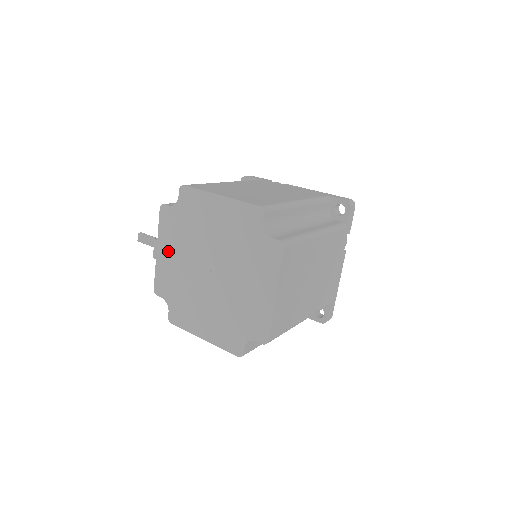
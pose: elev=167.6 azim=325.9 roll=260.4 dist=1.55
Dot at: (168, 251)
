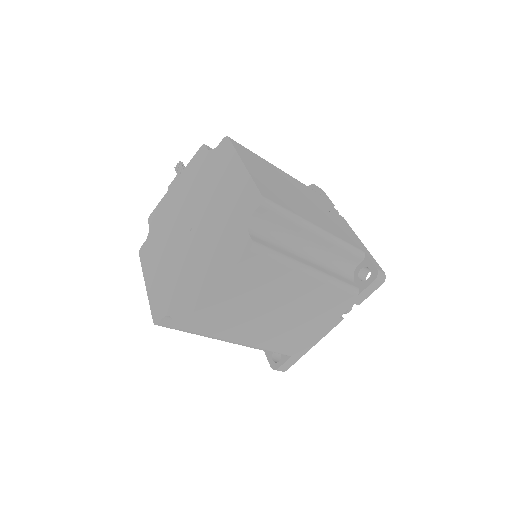
Dot at: (180, 189)
